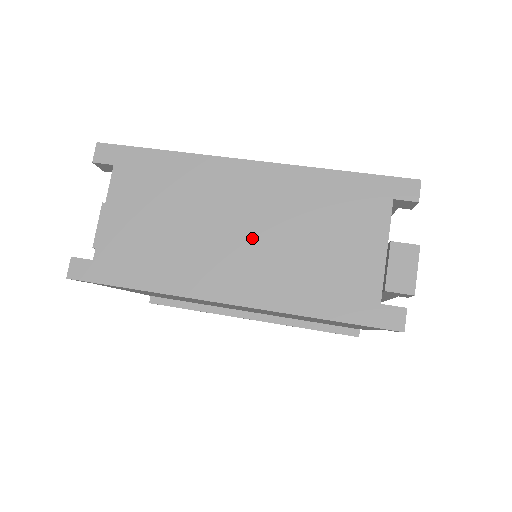
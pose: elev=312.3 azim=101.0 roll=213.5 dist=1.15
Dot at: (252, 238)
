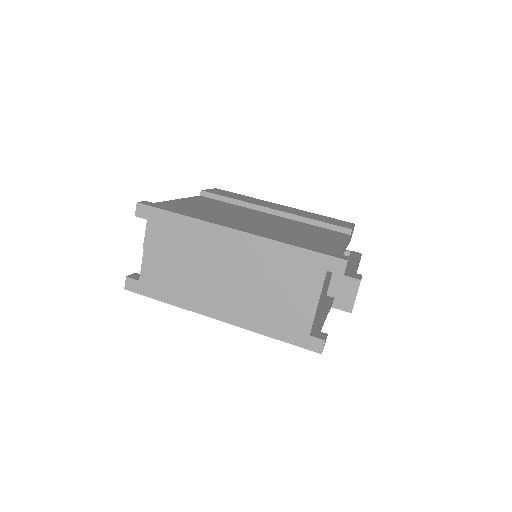
Dot at: (234, 282)
